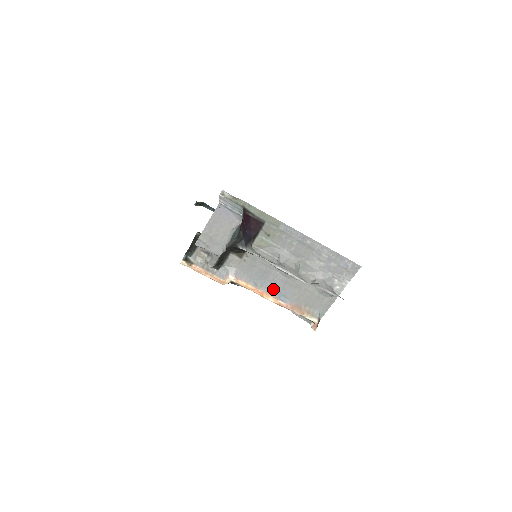
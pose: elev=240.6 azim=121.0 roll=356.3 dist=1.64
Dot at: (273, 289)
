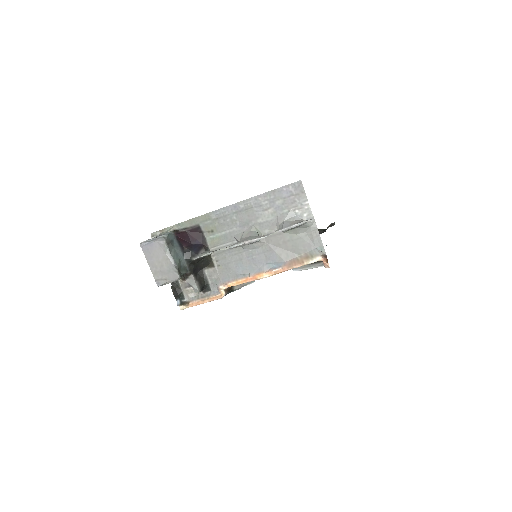
Dot at: (260, 266)
